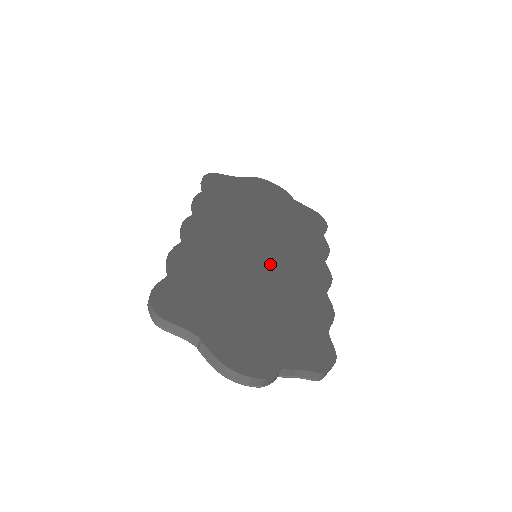
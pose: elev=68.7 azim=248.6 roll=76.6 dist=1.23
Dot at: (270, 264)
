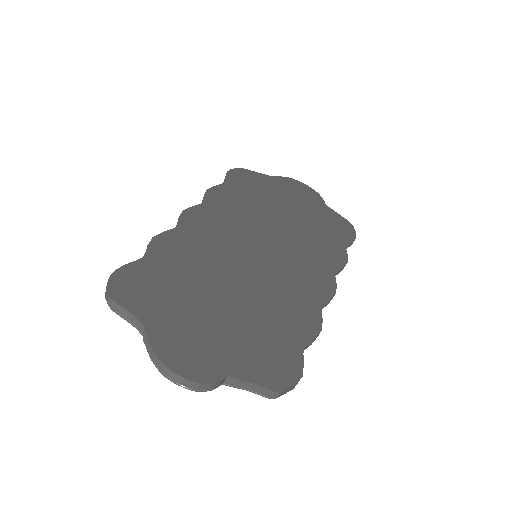
Dot at: (265, 266)
